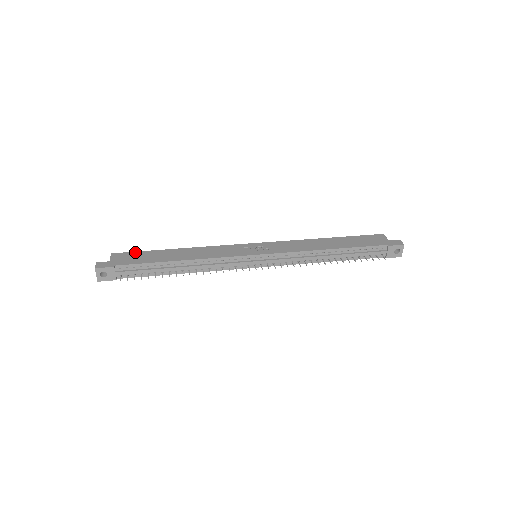
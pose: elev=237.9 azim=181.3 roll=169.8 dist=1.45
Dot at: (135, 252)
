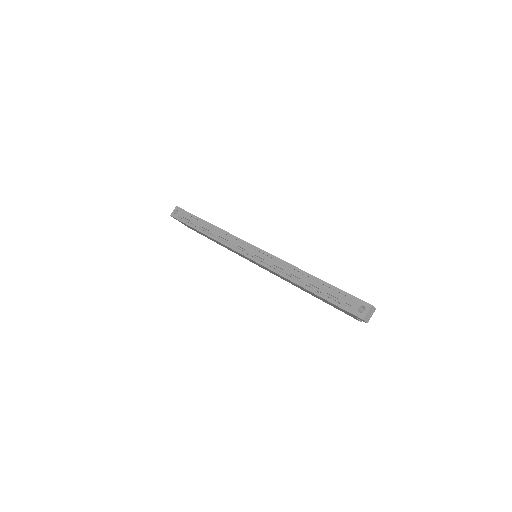
Dot at: occluded
